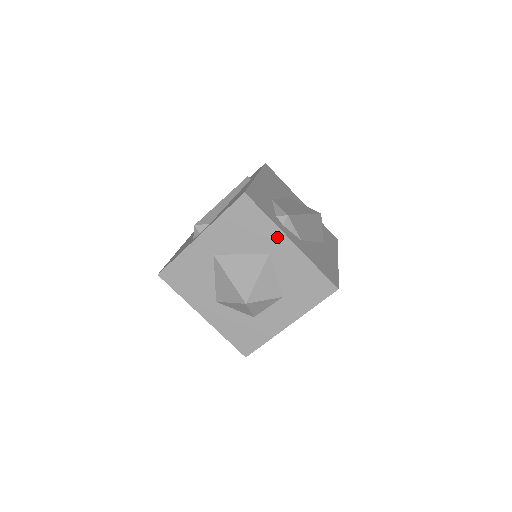
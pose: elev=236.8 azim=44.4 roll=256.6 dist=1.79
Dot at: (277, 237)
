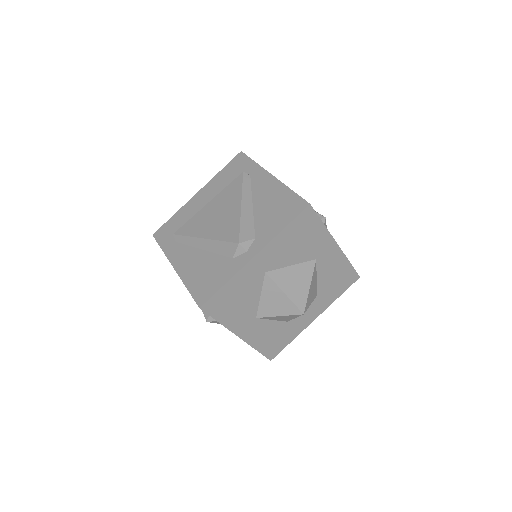
Dot at: (326, 242)
